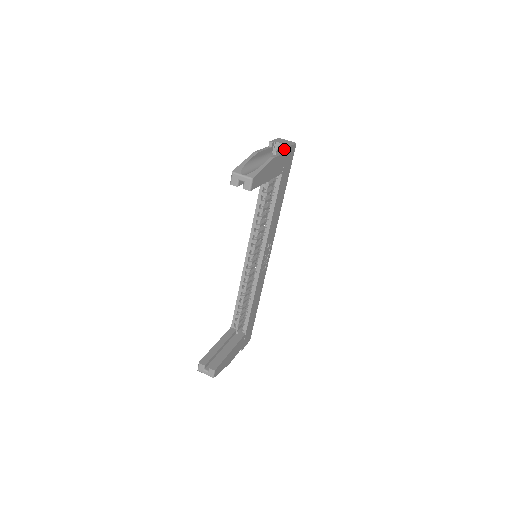
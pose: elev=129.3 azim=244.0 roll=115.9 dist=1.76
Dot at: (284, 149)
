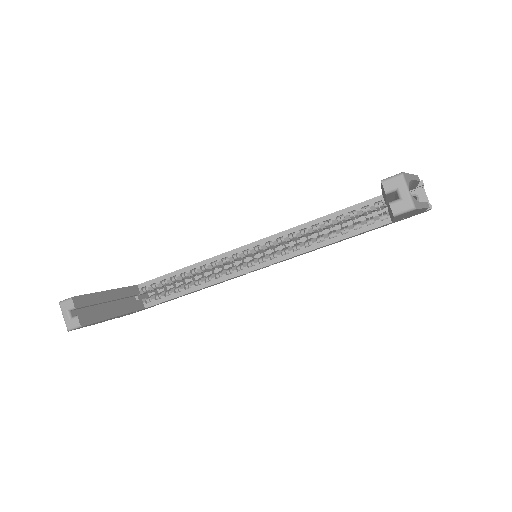
Dot at: occluded
